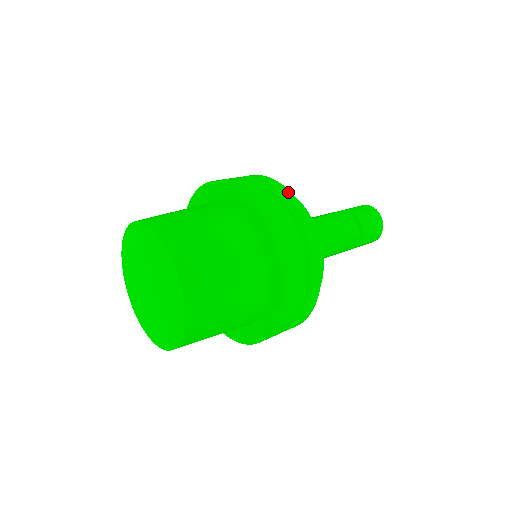
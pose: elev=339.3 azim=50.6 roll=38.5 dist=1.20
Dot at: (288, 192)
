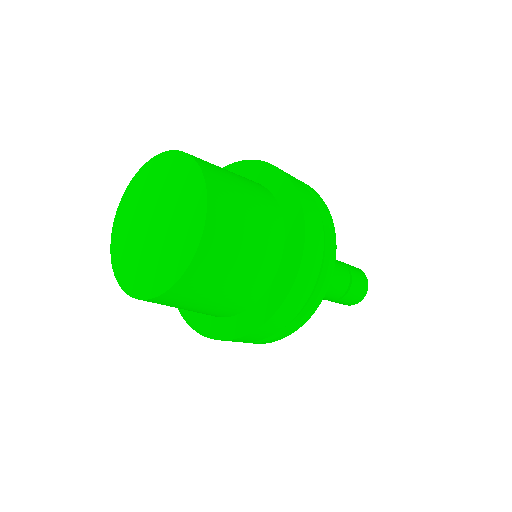
Dot at: occluded
